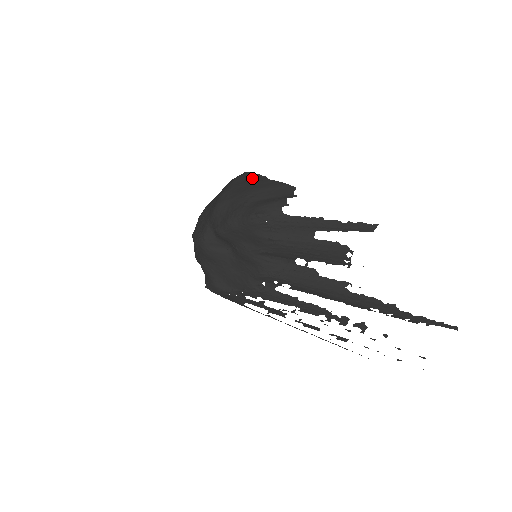
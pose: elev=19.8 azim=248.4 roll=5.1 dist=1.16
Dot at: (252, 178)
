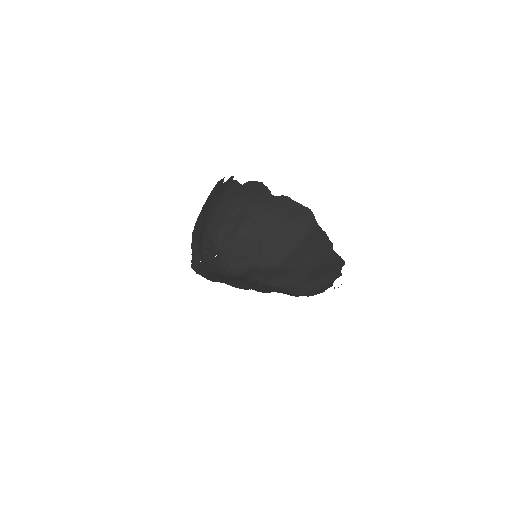
Dot at: (321, 241)
